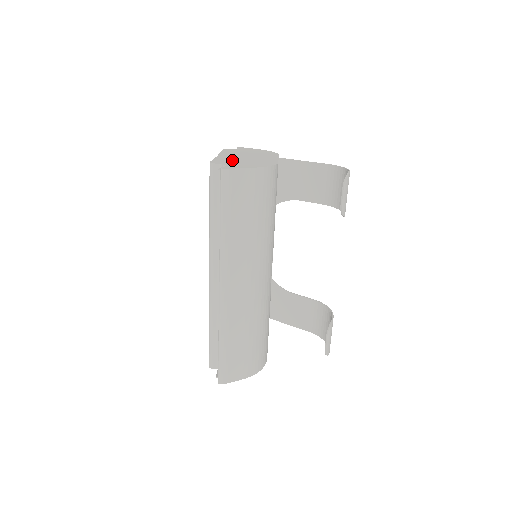
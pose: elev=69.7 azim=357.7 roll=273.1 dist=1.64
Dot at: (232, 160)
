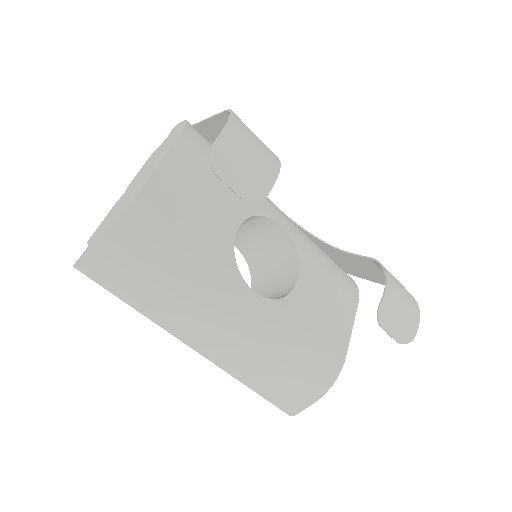
Dot at: (112, 213)
